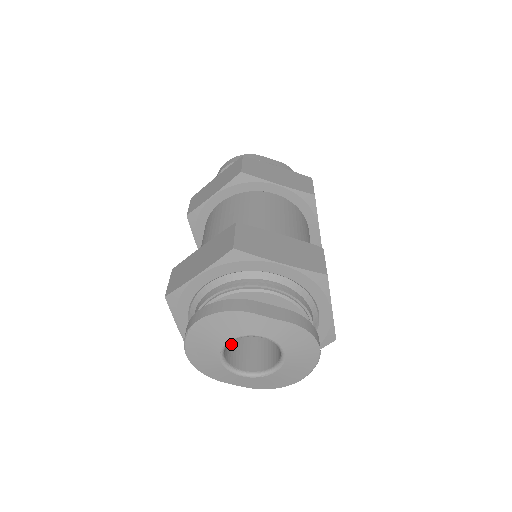
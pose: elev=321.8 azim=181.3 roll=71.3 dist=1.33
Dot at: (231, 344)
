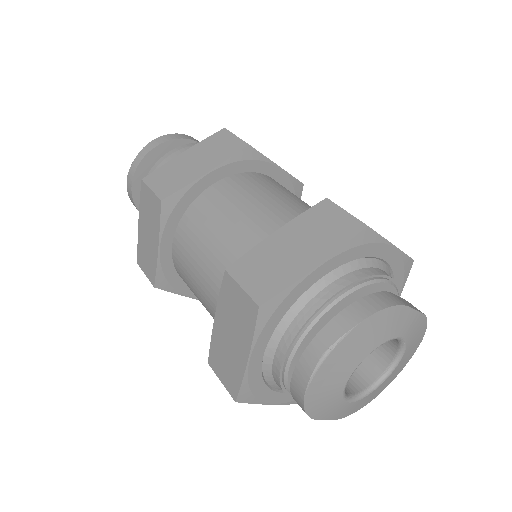
Dot at: occluded
